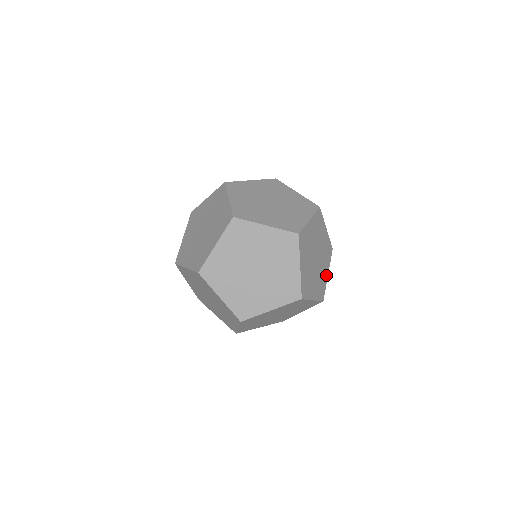
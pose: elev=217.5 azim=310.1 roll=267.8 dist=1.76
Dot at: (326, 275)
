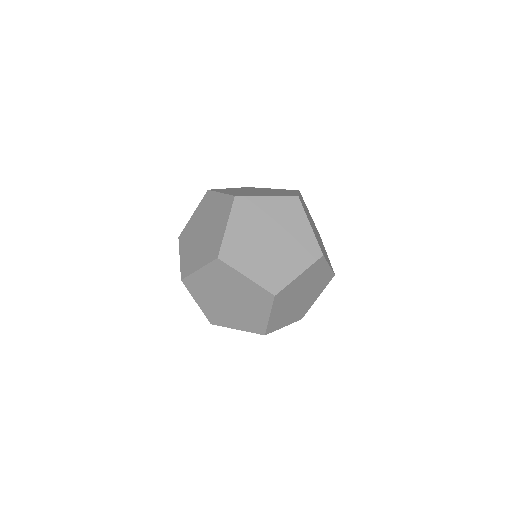
Dot at: occluded
